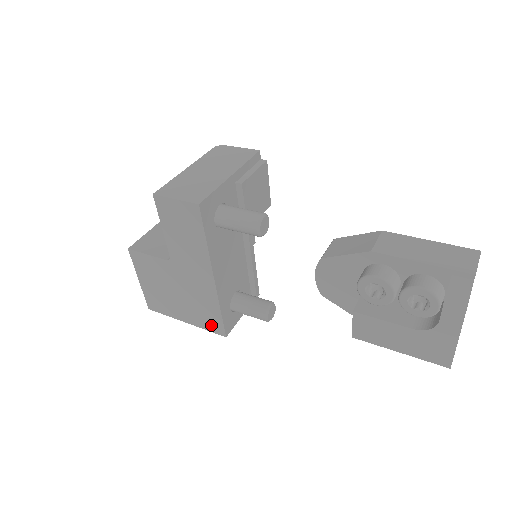
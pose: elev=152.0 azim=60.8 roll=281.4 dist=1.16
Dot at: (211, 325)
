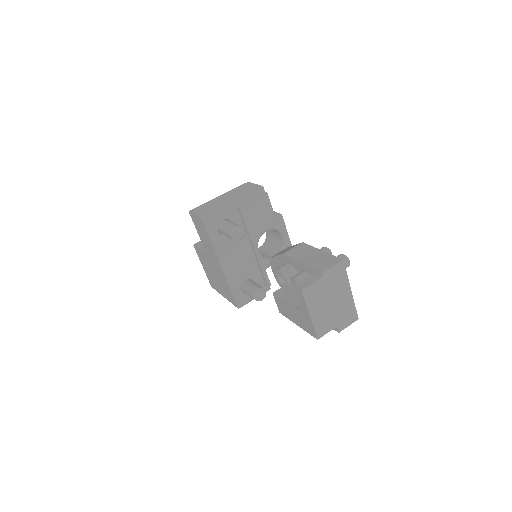
Dot at: (231, 299)
